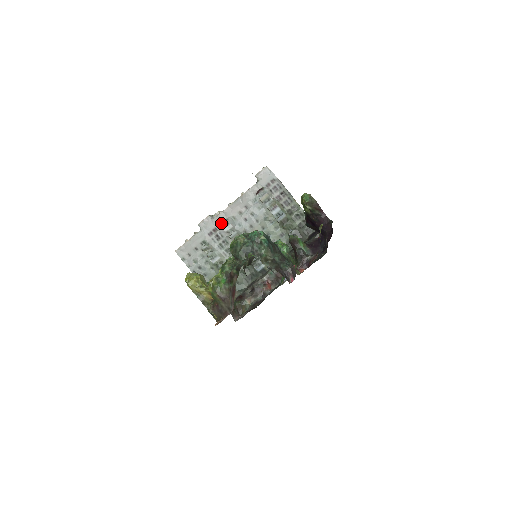
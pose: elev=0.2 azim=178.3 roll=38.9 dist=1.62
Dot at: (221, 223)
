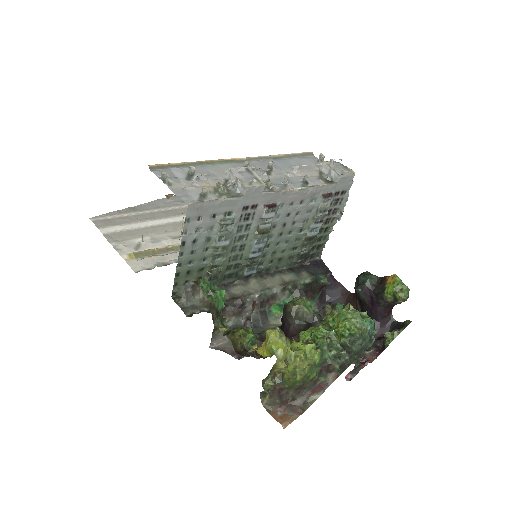
Dot at: (268, 203)
